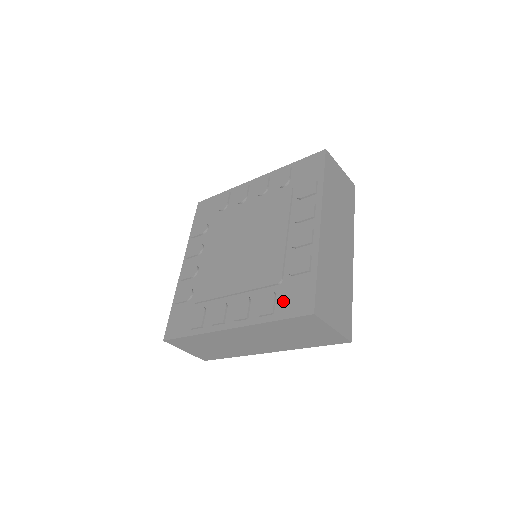
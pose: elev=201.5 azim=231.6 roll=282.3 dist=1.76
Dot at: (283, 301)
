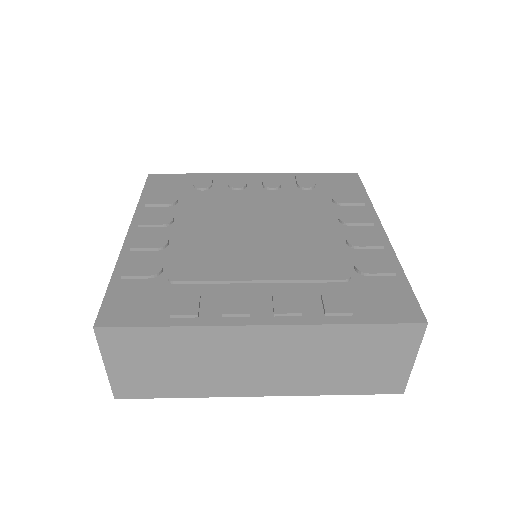
Dot at: (363, 301)
